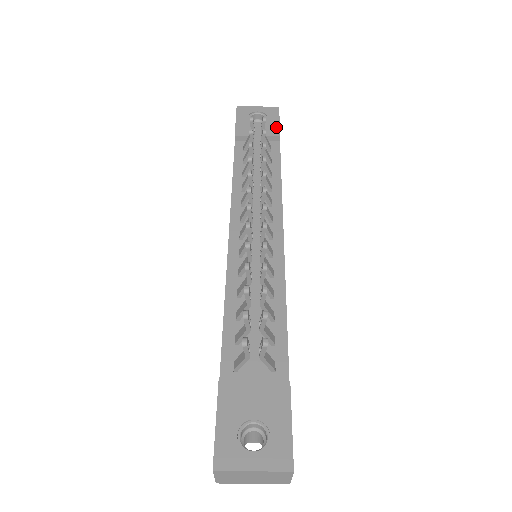
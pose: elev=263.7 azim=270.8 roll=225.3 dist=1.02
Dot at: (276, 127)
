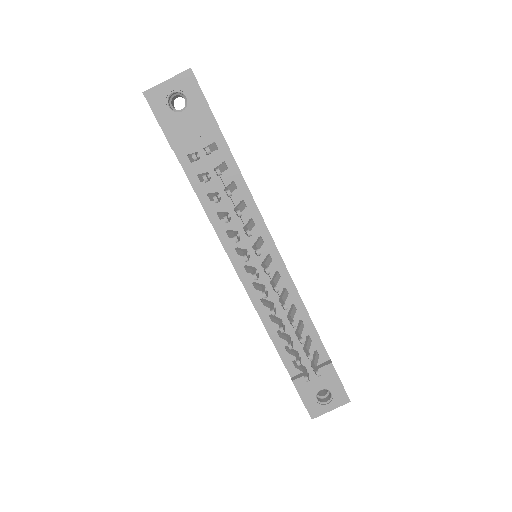
Dot at: (207, 112)
